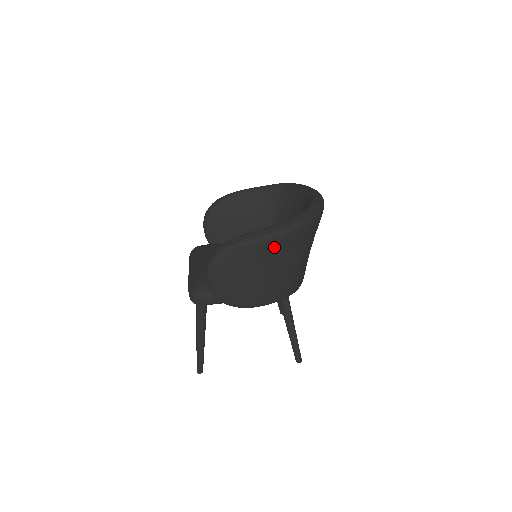
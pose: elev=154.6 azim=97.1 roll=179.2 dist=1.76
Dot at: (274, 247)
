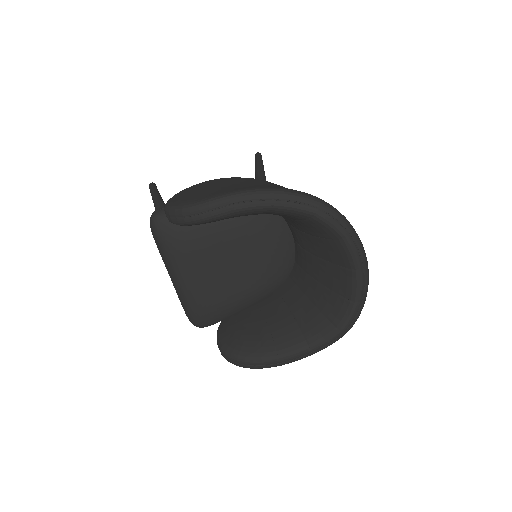
Dot at: occluded
